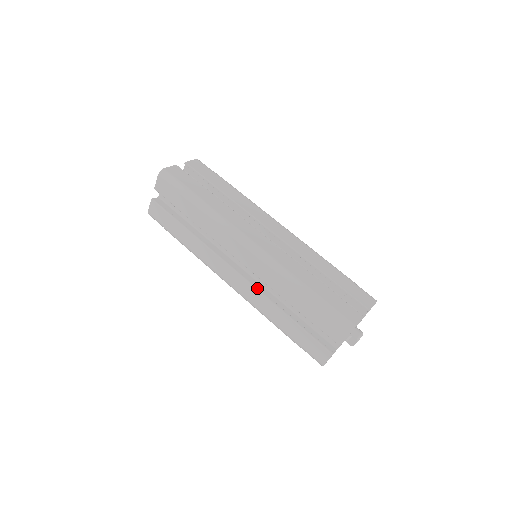
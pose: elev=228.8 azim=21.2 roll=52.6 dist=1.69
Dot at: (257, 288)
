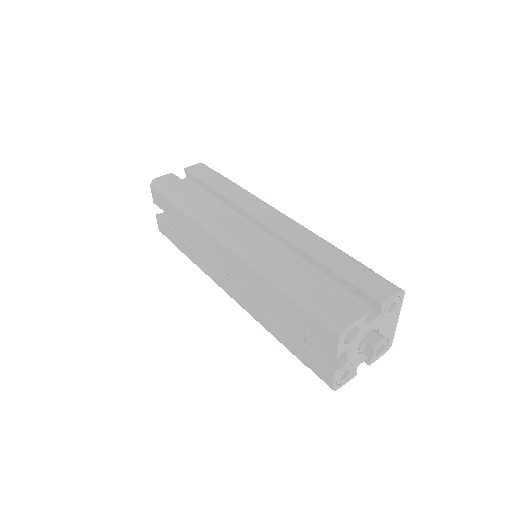
Dot at: (247, 293)
